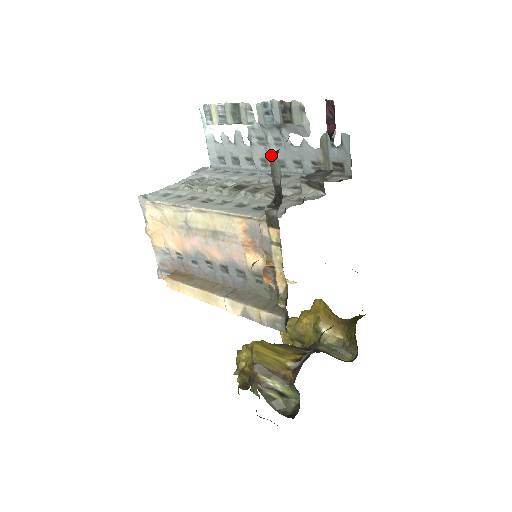
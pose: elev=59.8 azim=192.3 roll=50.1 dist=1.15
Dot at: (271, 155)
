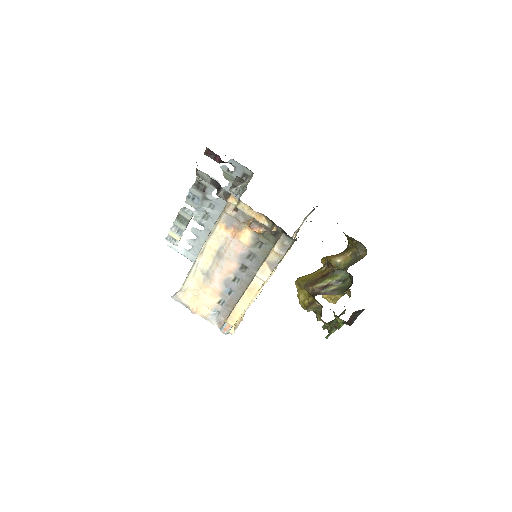
Dot at: (196, 174)
